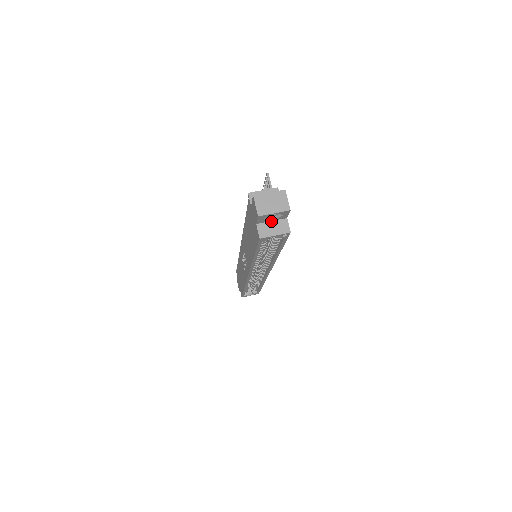
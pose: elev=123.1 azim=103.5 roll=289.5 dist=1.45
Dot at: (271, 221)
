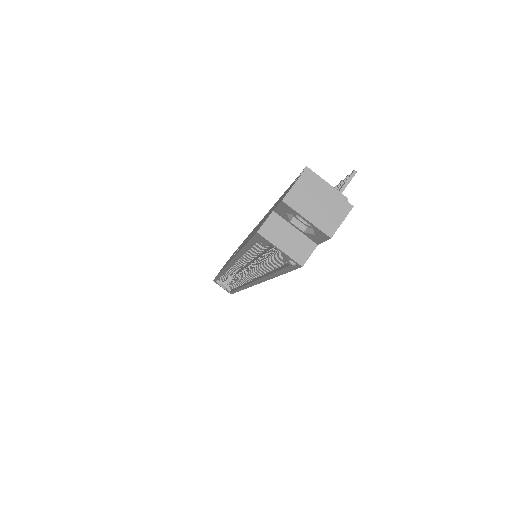
Dot at: (295, 227)
